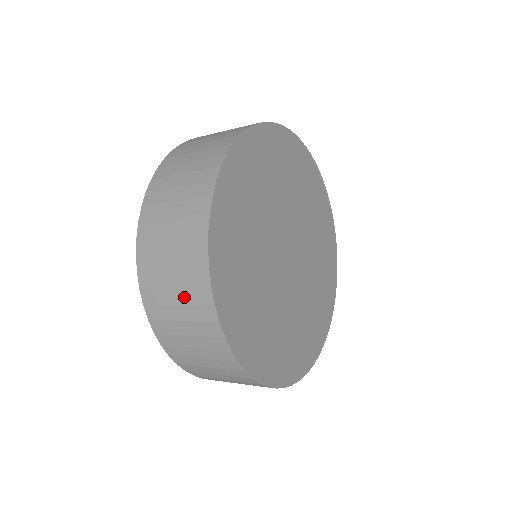
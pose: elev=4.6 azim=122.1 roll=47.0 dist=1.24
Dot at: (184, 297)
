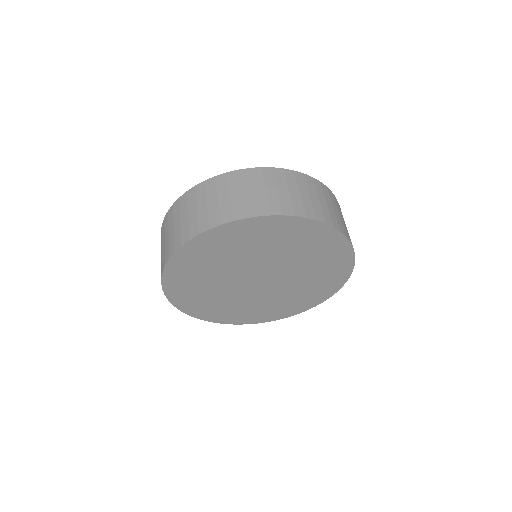
Dot at: (171, 237)
